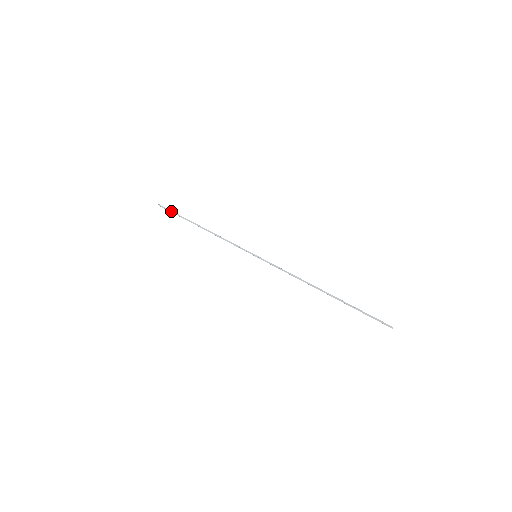
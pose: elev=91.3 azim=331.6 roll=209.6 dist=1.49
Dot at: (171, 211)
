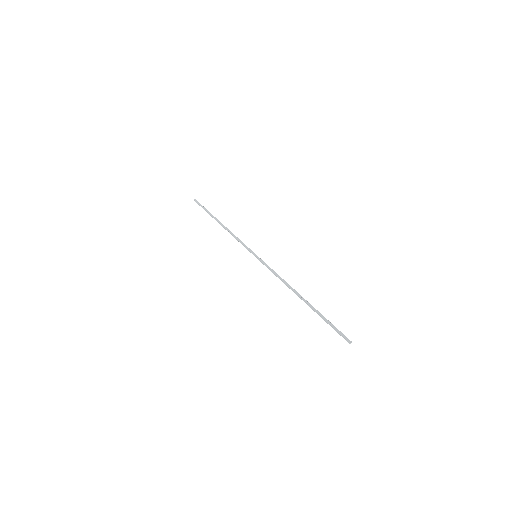
Dot at: (202, 207)
